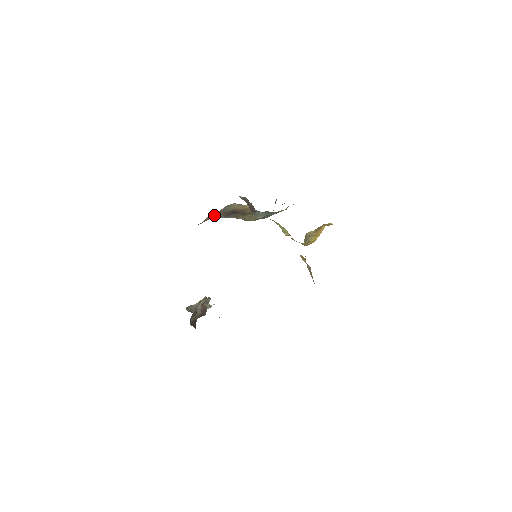
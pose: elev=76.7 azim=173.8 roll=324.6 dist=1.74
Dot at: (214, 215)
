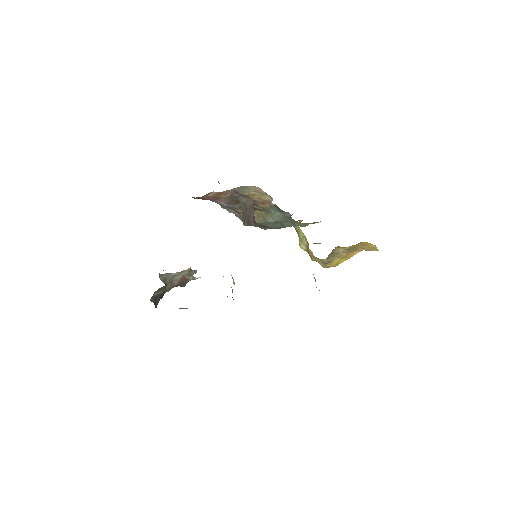
Dot at: (220, 193)
